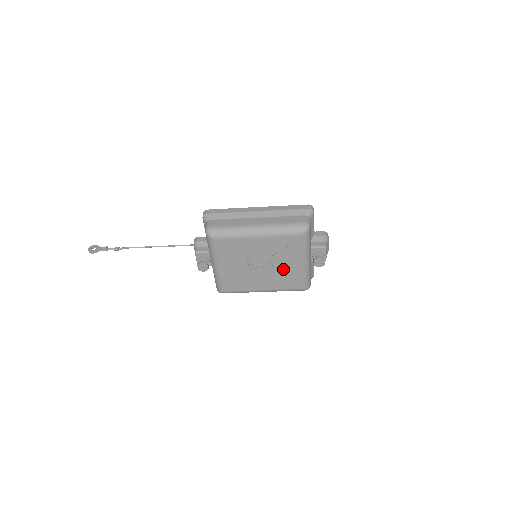
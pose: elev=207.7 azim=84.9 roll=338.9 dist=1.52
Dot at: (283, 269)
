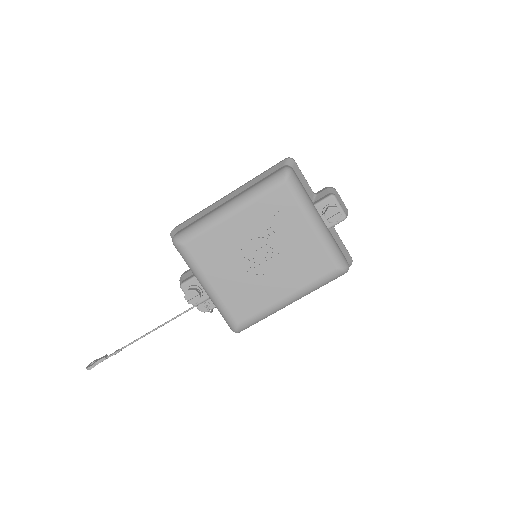
Dot at: (293, 249)
